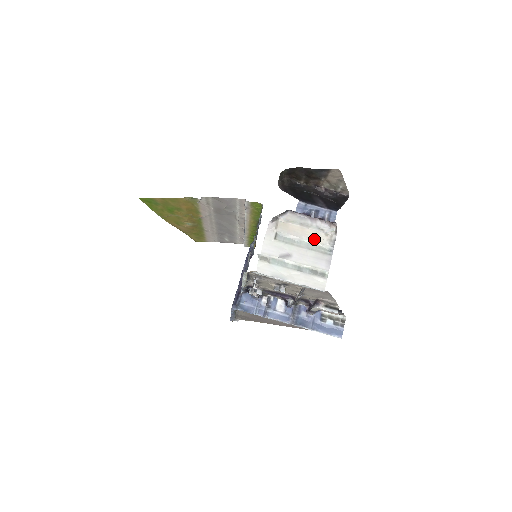
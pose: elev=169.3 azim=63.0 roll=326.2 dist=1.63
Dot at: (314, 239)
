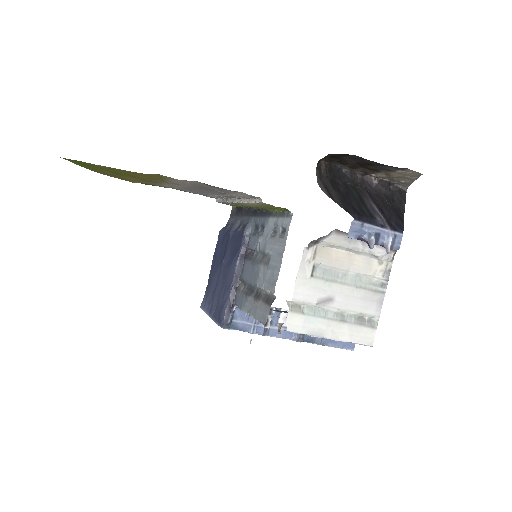
Dot at: (364, 271)
